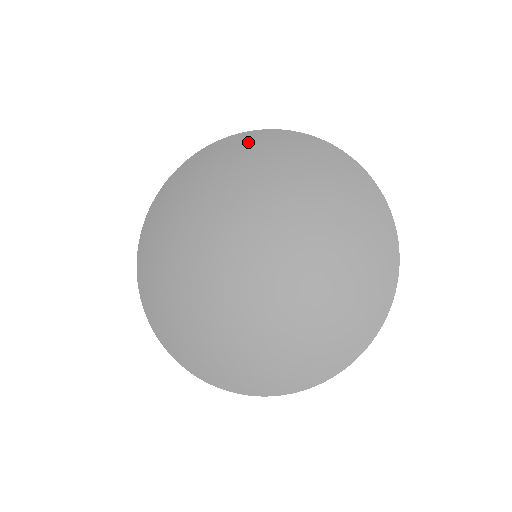
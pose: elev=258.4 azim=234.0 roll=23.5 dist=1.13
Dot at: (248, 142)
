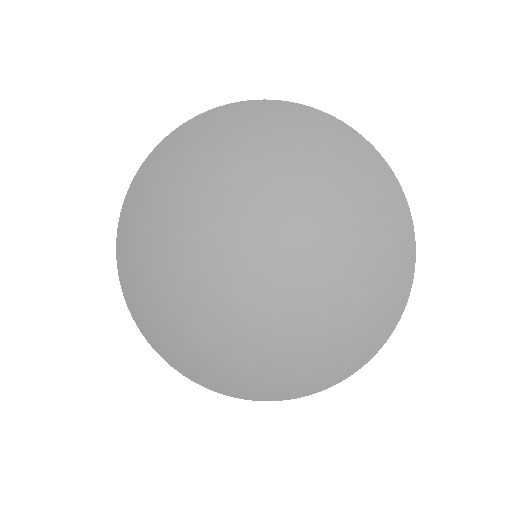
Dot at: (359, 157)
